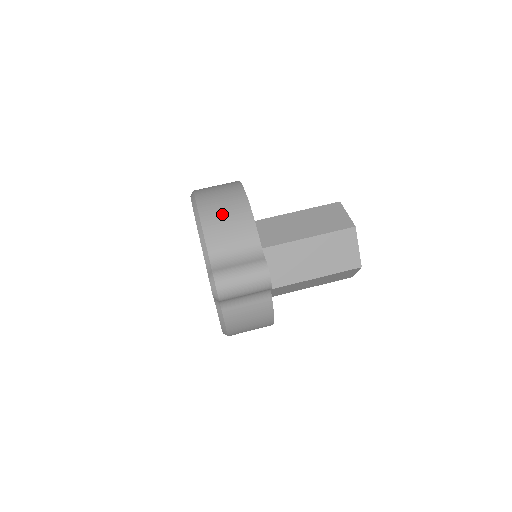
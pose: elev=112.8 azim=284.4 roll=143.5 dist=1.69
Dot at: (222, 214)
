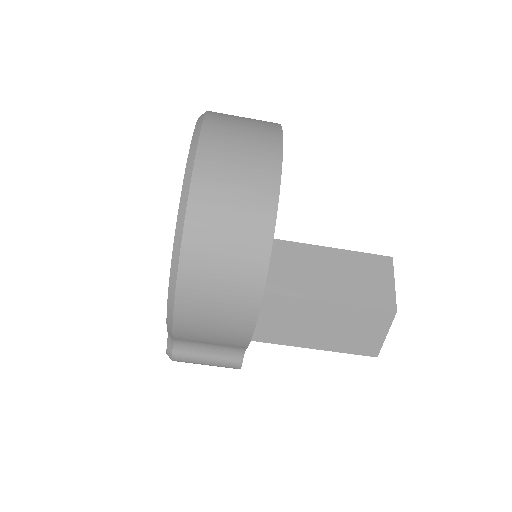
Dot at: (209, 322)
